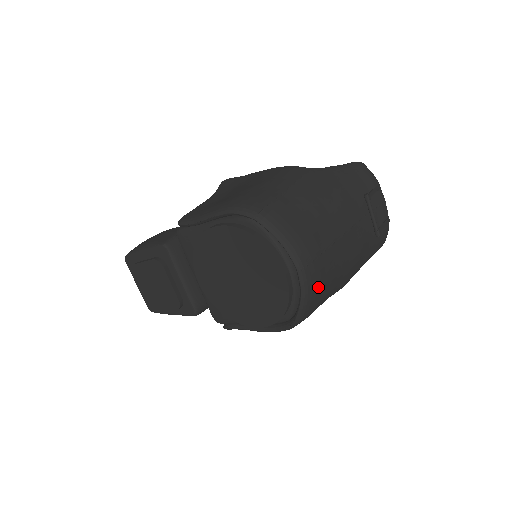
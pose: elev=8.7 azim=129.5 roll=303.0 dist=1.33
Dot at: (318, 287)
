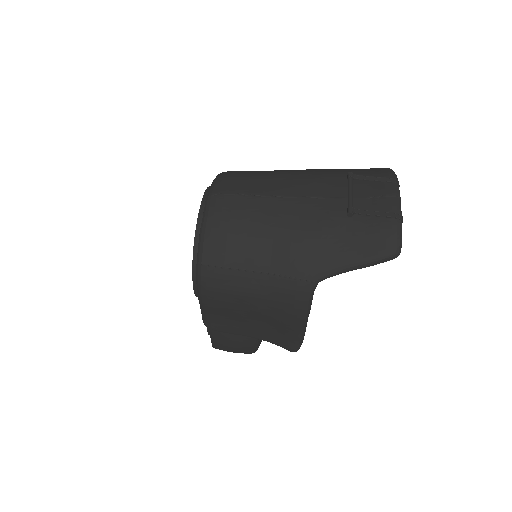
Dot at: (224, 223)
